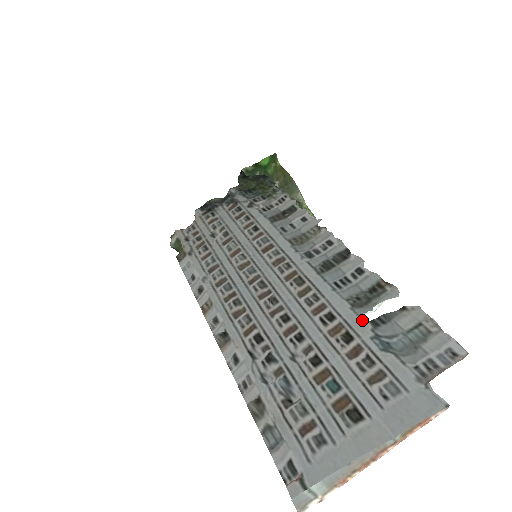
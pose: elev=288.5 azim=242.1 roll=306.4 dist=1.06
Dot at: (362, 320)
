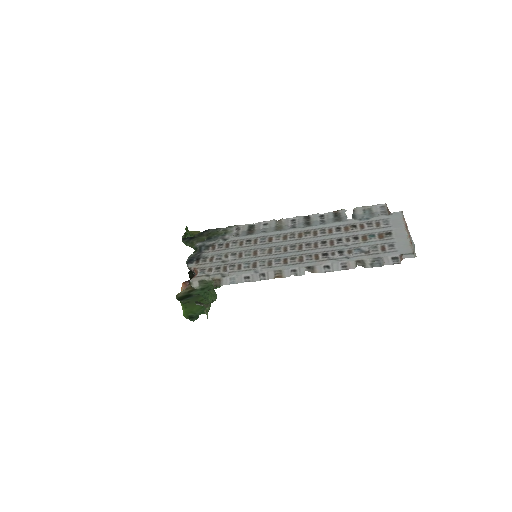
Dot at: (350, 220)
